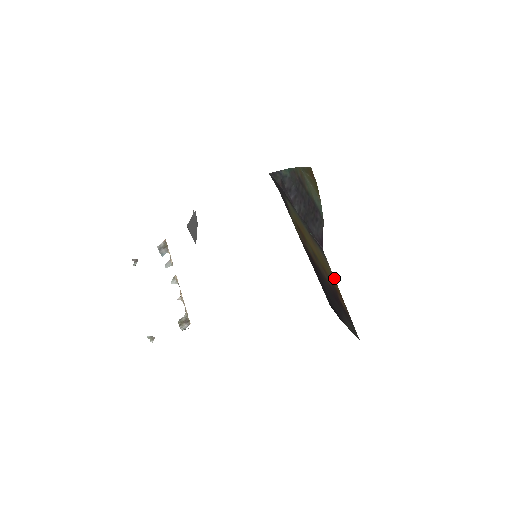
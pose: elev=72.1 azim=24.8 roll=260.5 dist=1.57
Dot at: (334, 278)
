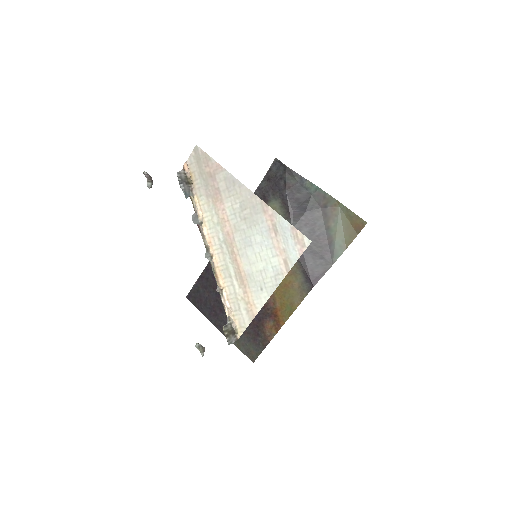
Dot at: (293, 311)
